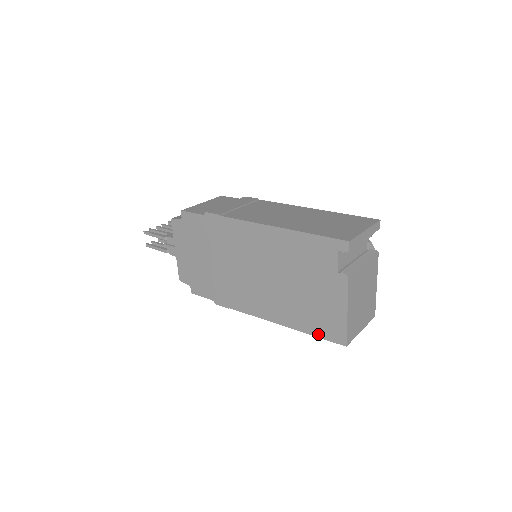
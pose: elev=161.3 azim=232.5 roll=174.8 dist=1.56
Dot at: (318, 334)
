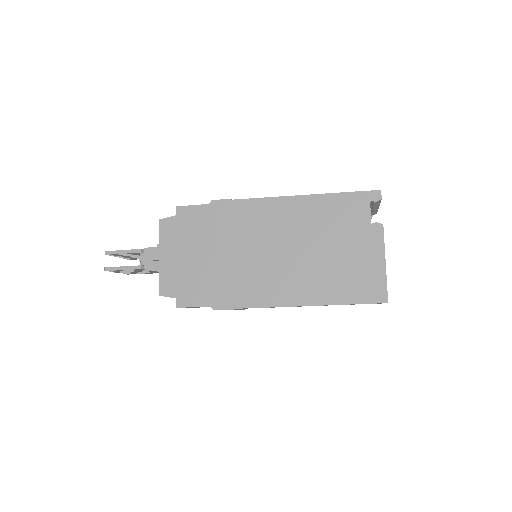
Dot at: (354, 300)
